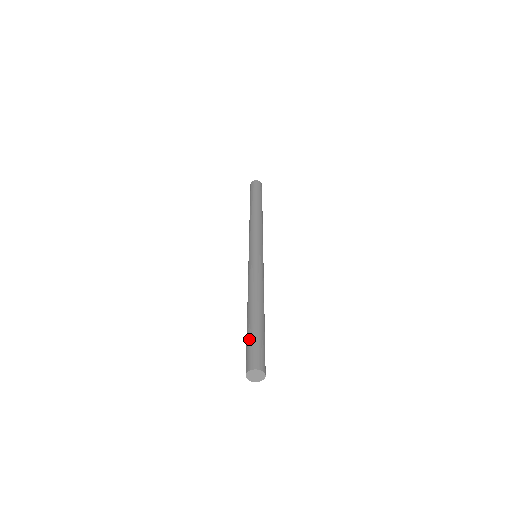
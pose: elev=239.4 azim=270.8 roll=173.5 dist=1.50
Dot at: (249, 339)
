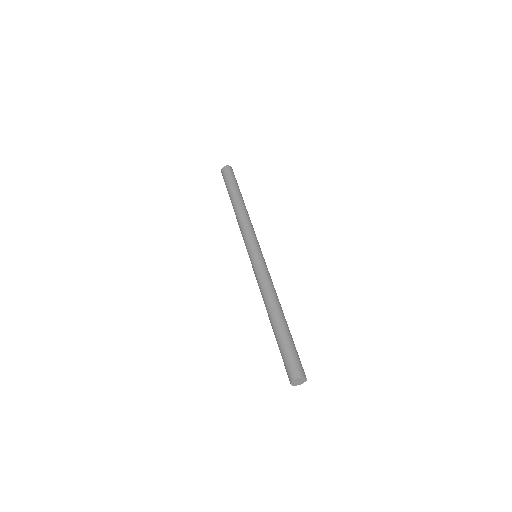
Dot at: (282, 349)
